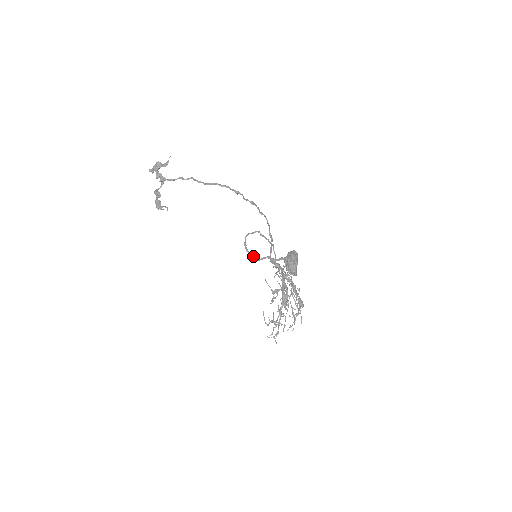
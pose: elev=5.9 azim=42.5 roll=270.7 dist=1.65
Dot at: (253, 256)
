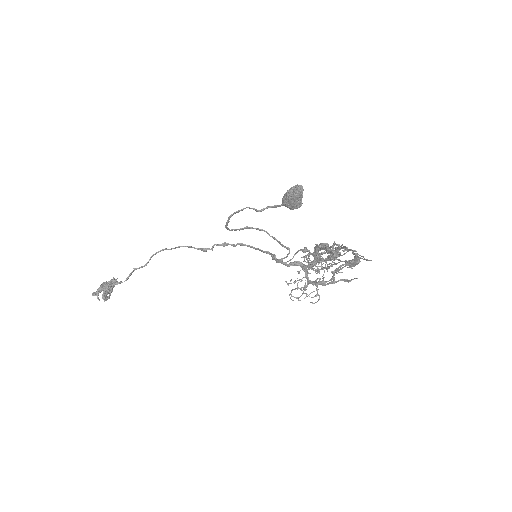
Dot at: (240, 210)
